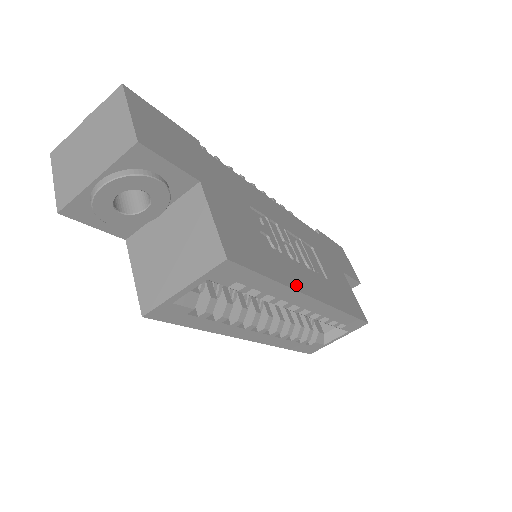
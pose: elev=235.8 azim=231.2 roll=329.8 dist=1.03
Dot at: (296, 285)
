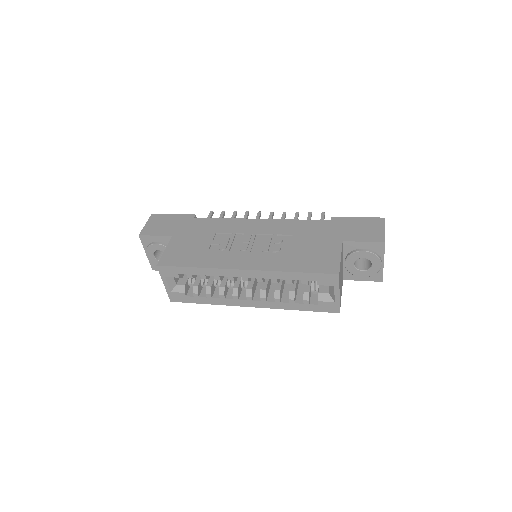
Dot at: (221, 266)
